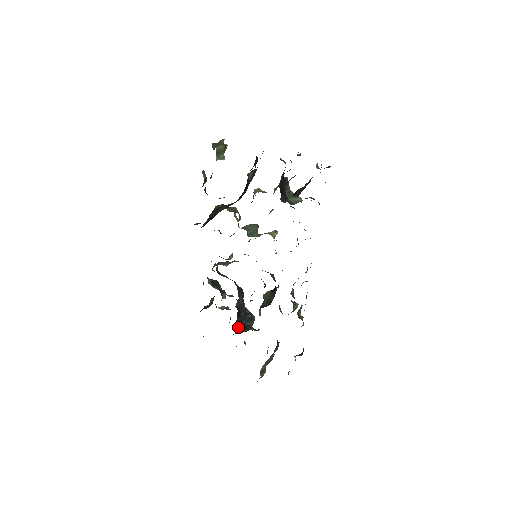
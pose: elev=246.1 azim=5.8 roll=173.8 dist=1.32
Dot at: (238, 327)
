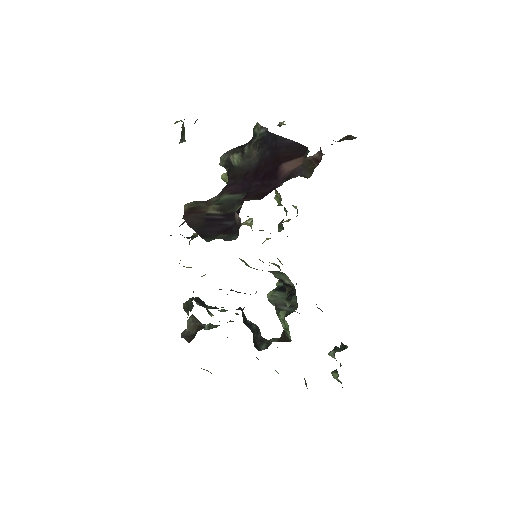
Dot at: (255, 345)
